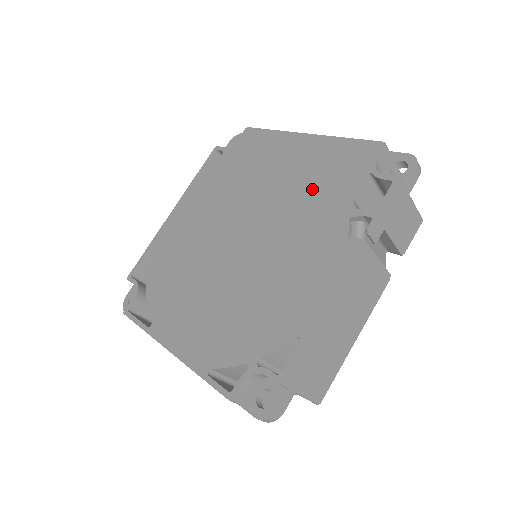
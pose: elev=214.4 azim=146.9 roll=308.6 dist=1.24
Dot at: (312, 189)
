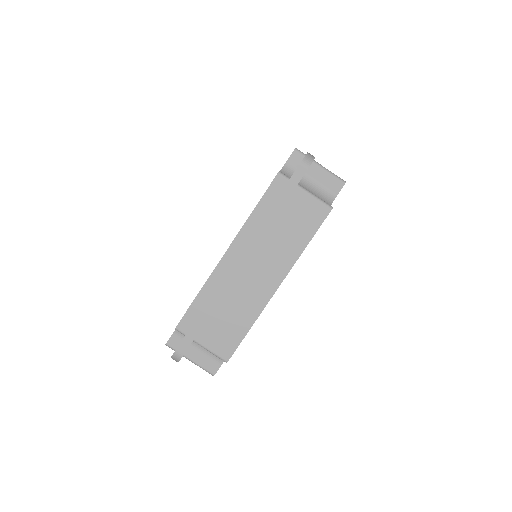
Dot at: occluded
